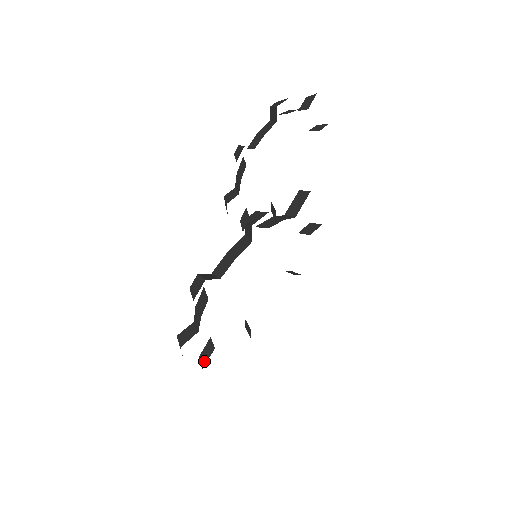
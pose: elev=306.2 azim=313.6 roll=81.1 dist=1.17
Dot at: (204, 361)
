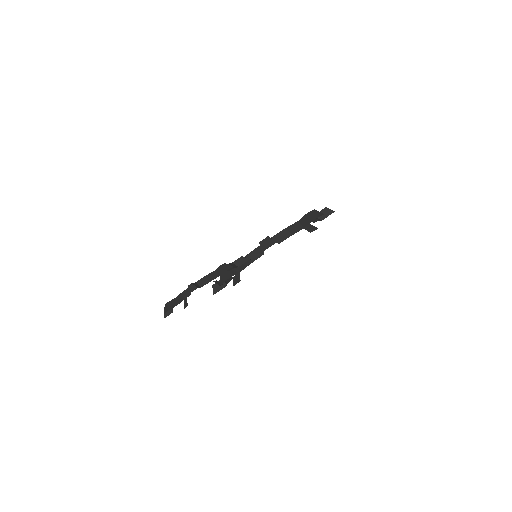
Dot at: occluded
